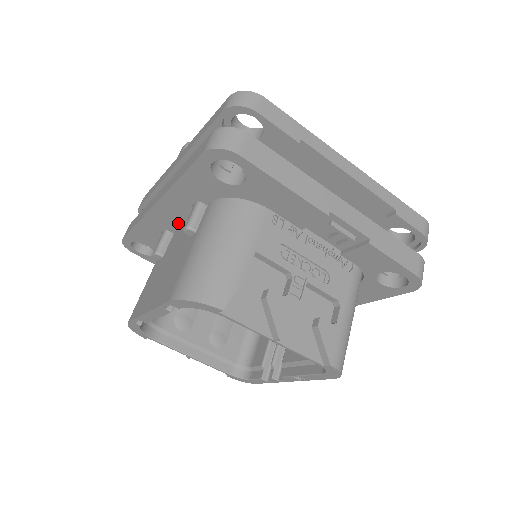
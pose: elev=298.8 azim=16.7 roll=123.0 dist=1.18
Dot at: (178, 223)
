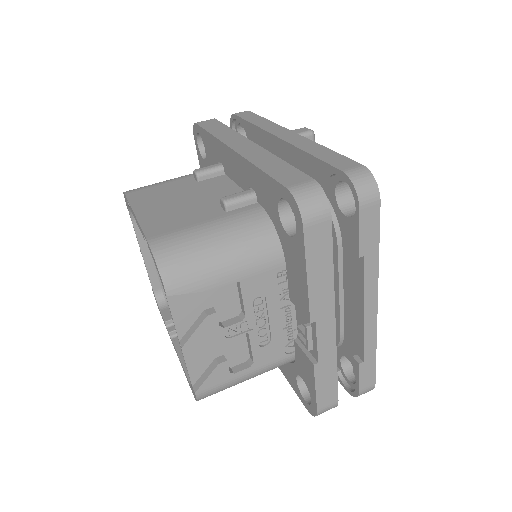
Dot at: (233, 177)
